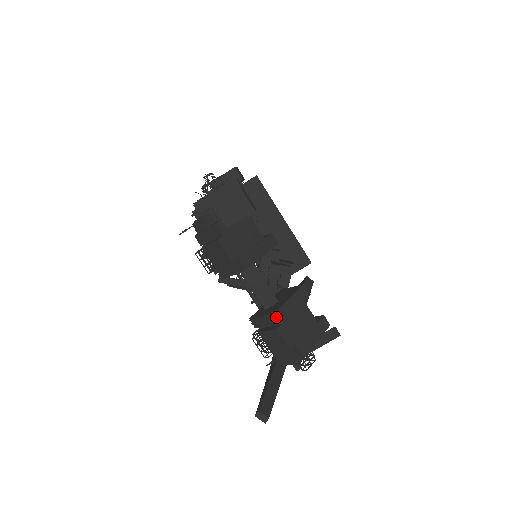
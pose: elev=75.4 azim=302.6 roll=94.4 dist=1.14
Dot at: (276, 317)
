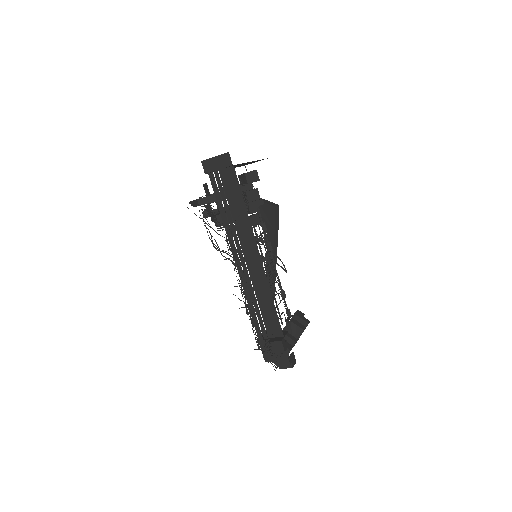
Dot at: occluded
